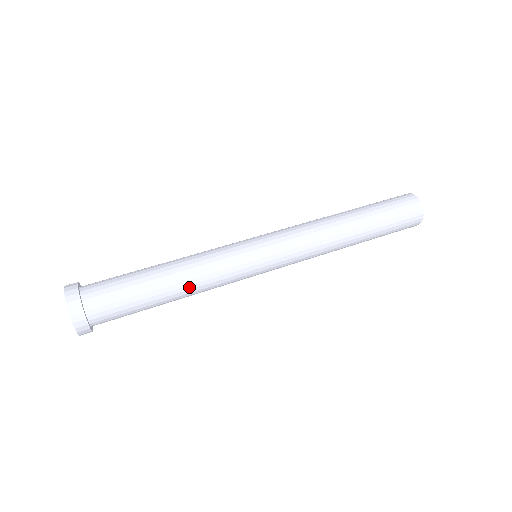
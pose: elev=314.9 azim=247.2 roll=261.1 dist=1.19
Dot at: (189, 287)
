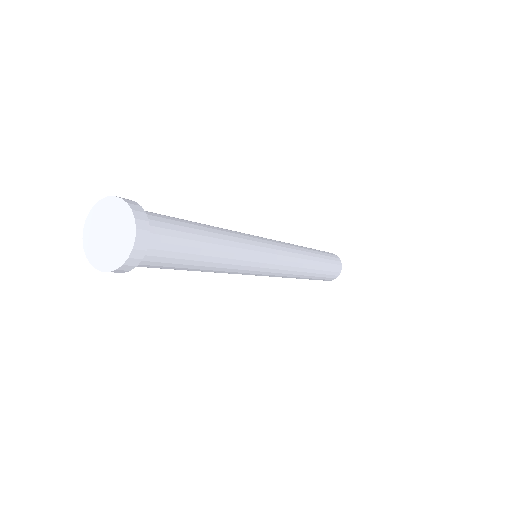
Dot at: (225, 260)
